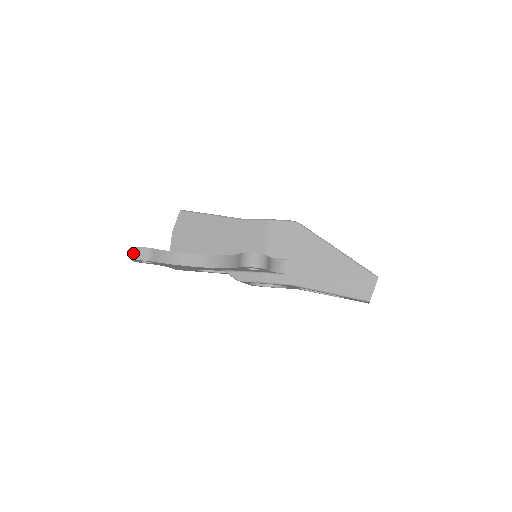
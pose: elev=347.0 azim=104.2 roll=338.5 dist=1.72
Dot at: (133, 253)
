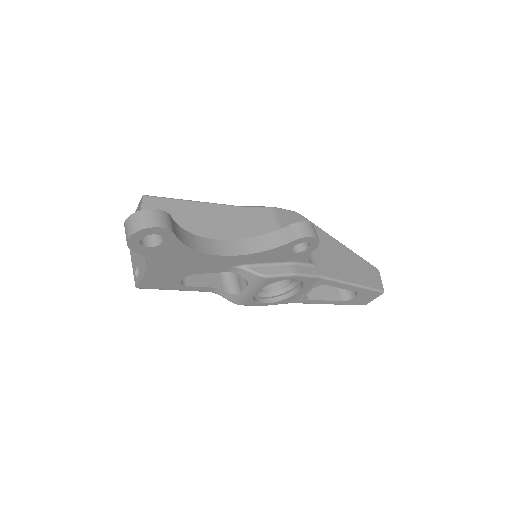
Dot at: (137, 220)
